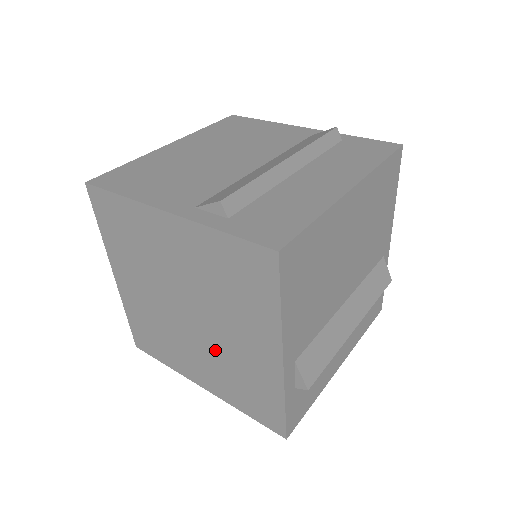
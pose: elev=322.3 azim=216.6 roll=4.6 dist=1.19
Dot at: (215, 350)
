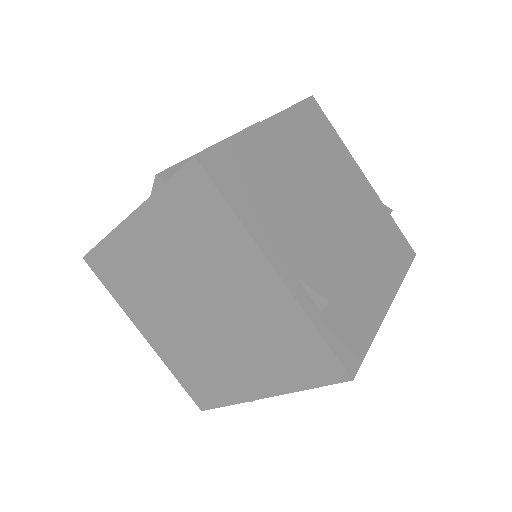
Dot at: (198, 343)
